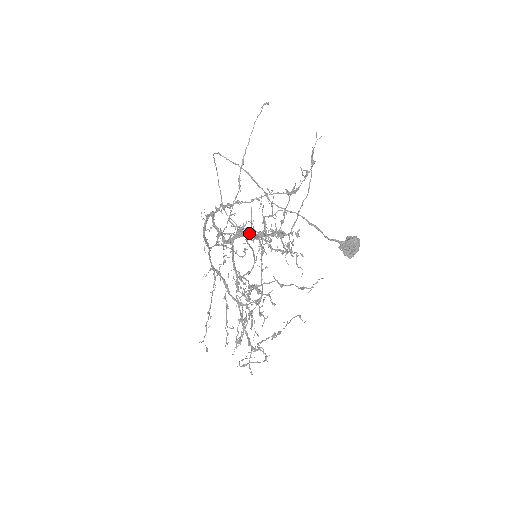
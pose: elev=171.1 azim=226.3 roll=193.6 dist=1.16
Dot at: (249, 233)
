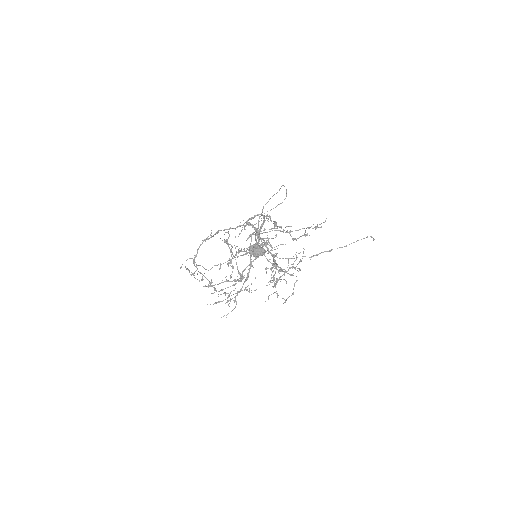
Dot at: occluded
